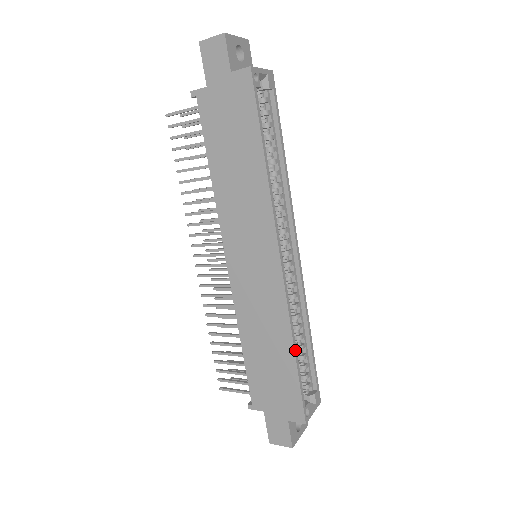
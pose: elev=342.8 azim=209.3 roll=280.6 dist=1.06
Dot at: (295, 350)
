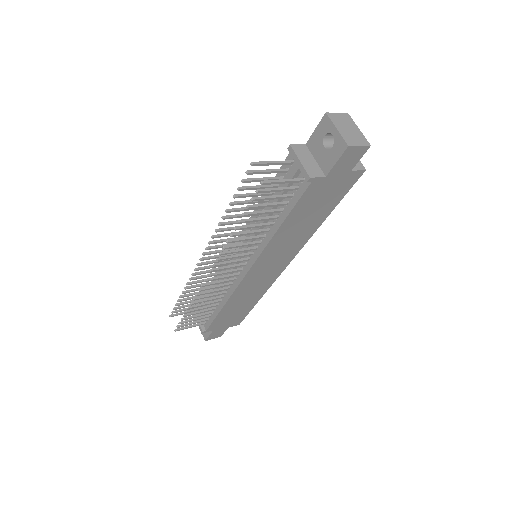
Dot at: (259, 299)
